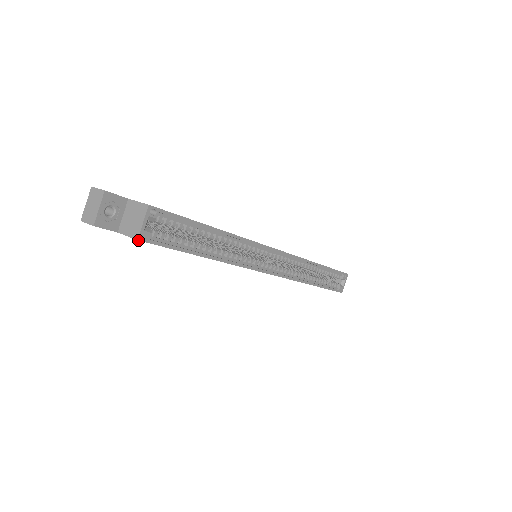
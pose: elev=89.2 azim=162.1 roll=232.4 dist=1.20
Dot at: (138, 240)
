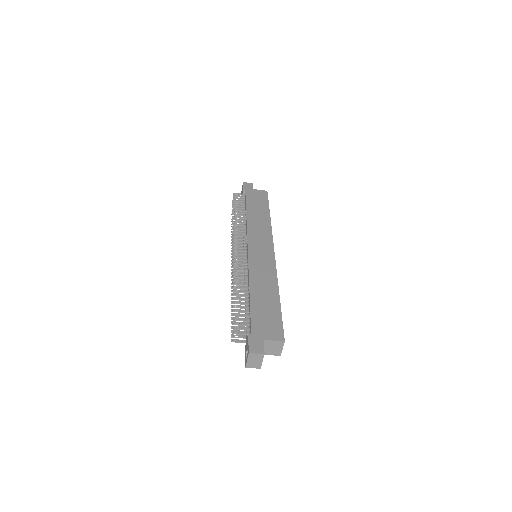
Dot at: (280, 355)
